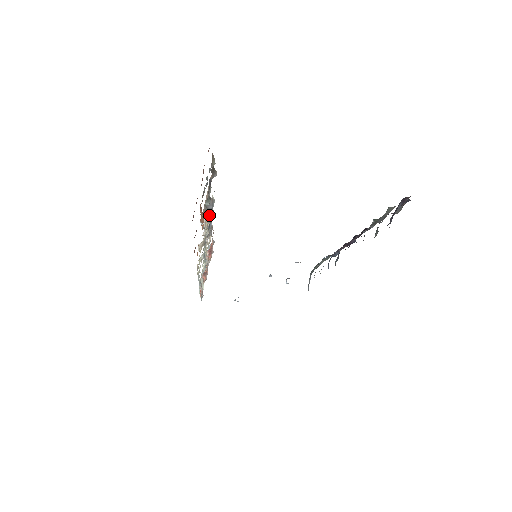
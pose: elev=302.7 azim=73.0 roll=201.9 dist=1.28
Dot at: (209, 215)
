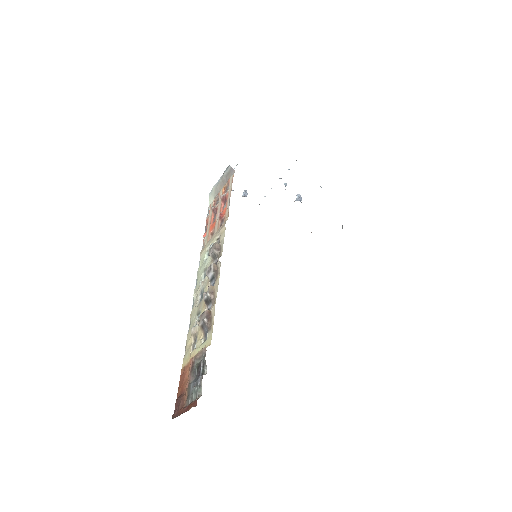
Dot at: (209, 302)
